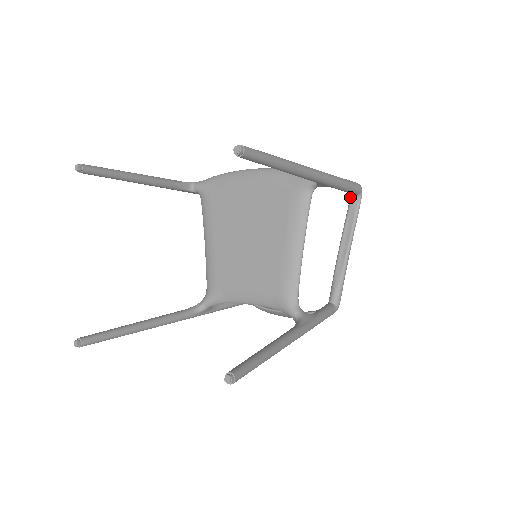
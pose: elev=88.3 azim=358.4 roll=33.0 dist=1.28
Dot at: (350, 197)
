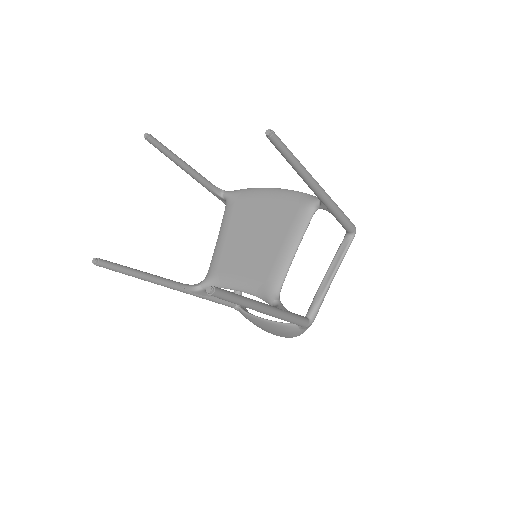
Dot at: (345, 235)
